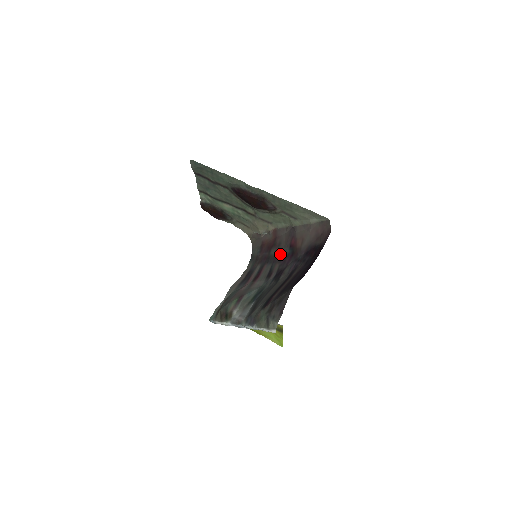
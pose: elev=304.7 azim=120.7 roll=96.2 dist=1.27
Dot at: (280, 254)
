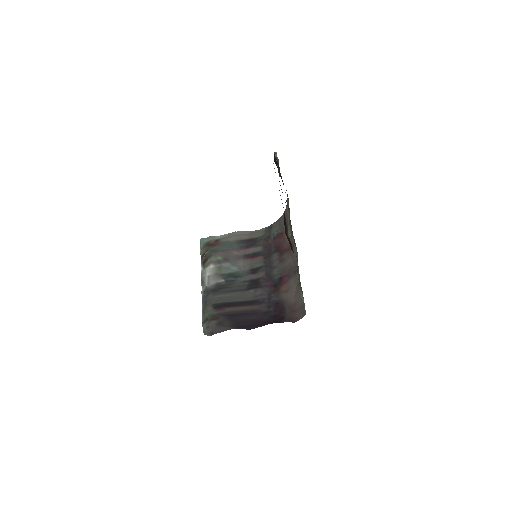
Dot at: (273, 269)
